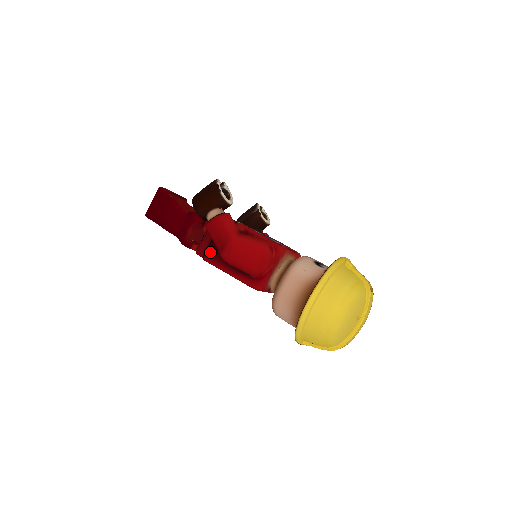
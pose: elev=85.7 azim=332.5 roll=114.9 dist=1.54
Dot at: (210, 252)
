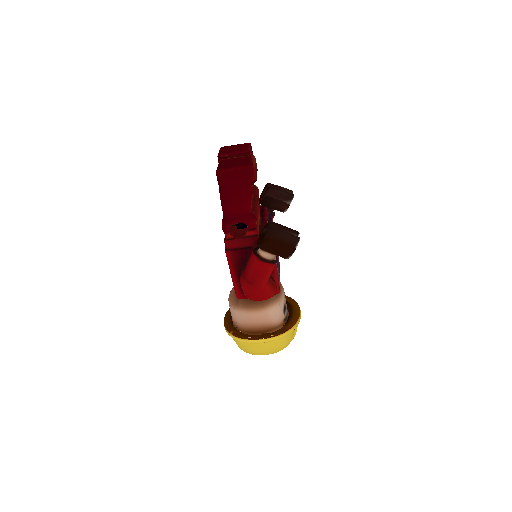
Dot at: (235, 254)
